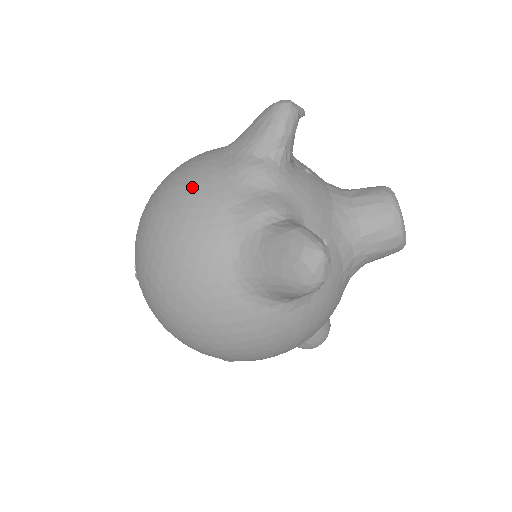
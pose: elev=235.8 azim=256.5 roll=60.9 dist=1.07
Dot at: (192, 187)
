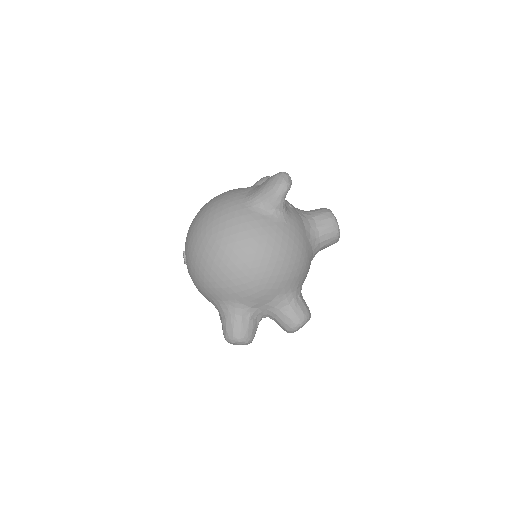
Dot at: occluded
